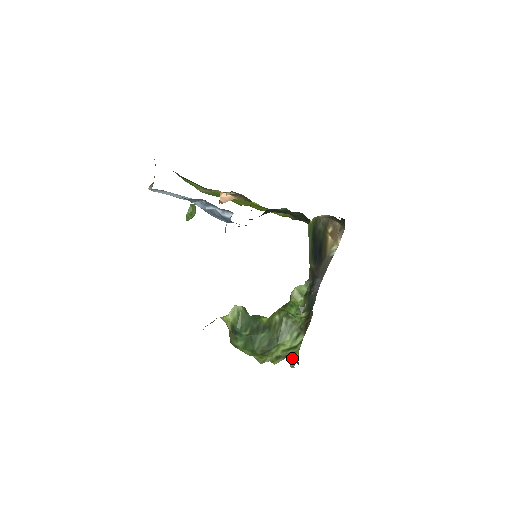
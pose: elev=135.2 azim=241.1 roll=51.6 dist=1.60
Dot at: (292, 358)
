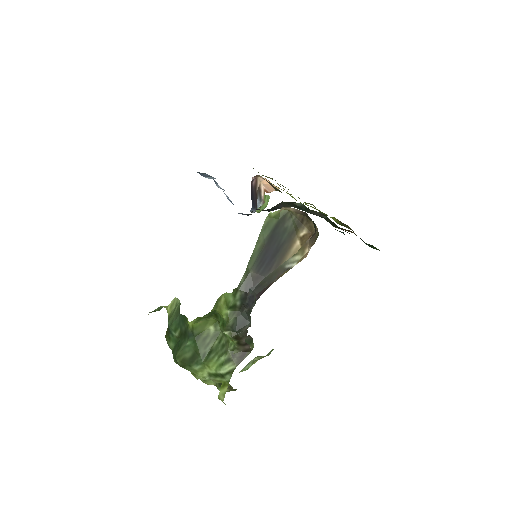
Dot at: (221, 389)
